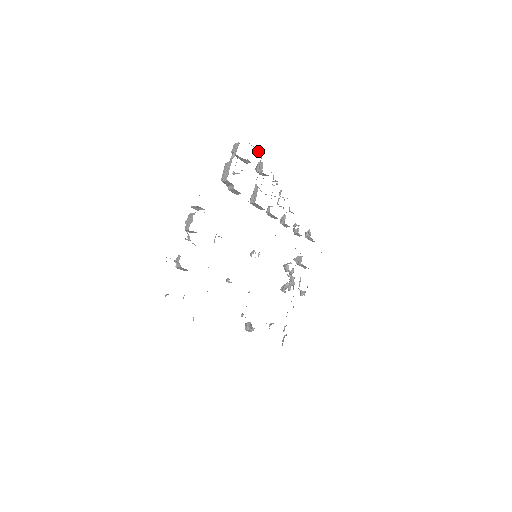
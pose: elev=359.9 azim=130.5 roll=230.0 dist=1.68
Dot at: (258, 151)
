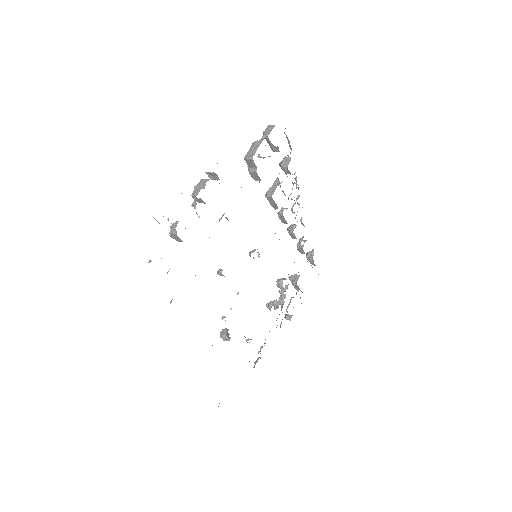
Dot at: occluded
